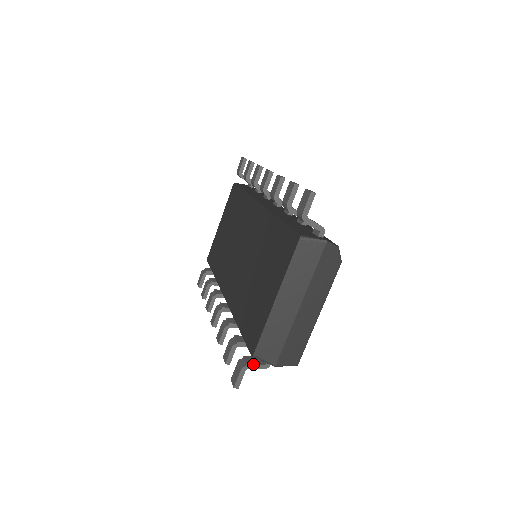
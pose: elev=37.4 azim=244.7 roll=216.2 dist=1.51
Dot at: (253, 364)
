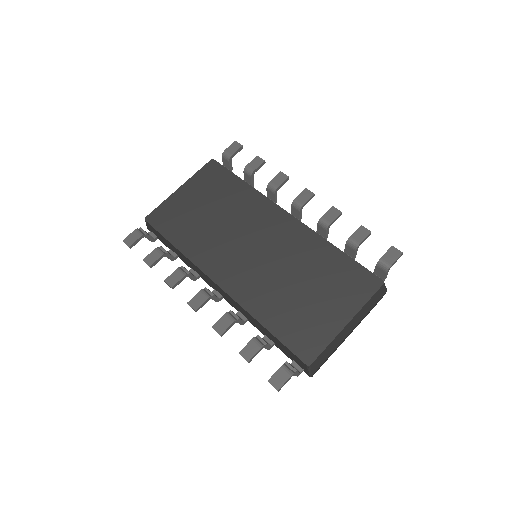
Dot at: occluded
